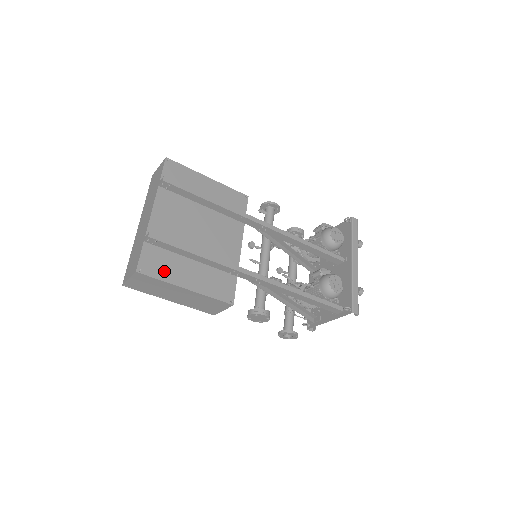
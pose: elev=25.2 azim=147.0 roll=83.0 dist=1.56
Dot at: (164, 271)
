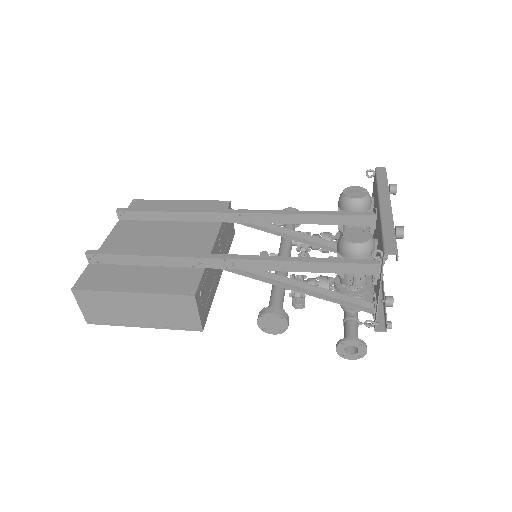
Dot at: (106, 282)
